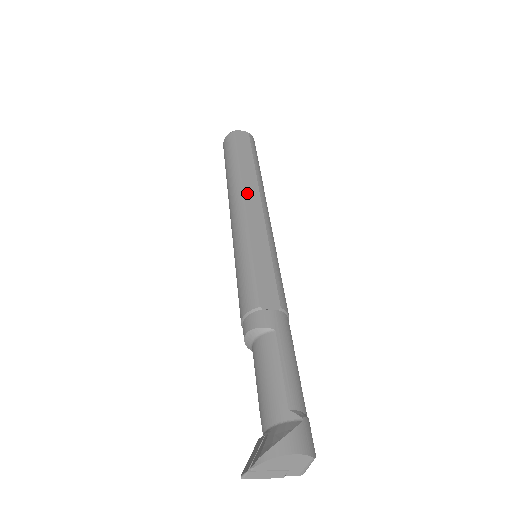
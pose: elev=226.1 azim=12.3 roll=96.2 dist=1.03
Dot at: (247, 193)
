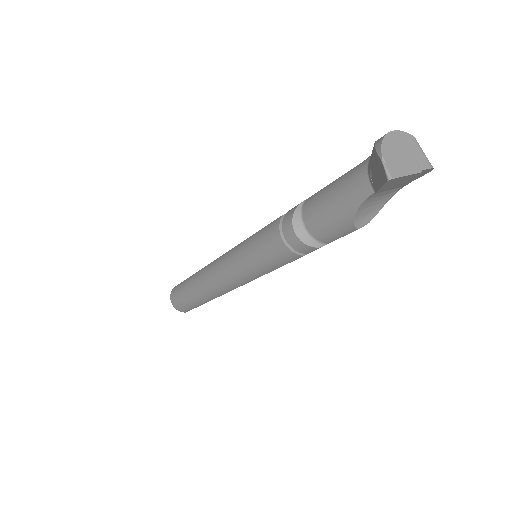
Dot at: occluded
